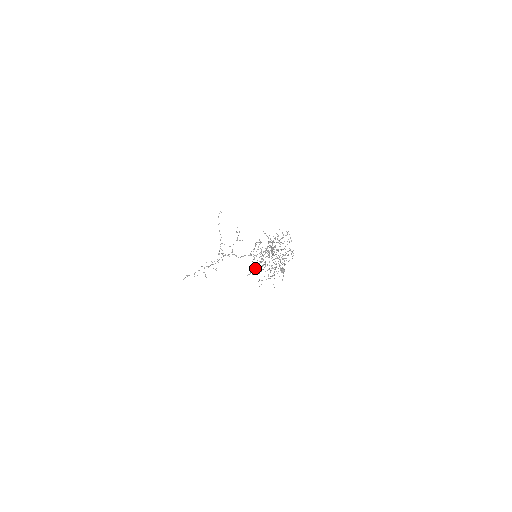
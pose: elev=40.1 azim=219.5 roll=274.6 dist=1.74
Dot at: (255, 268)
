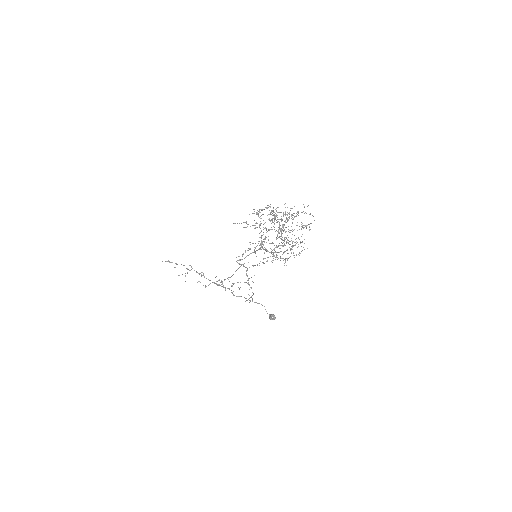
Dot at: occluded
